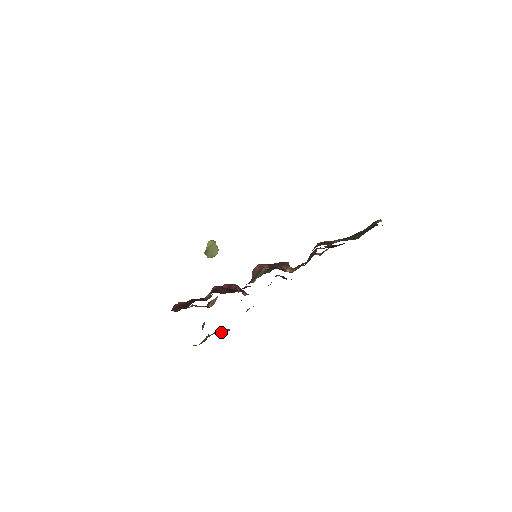
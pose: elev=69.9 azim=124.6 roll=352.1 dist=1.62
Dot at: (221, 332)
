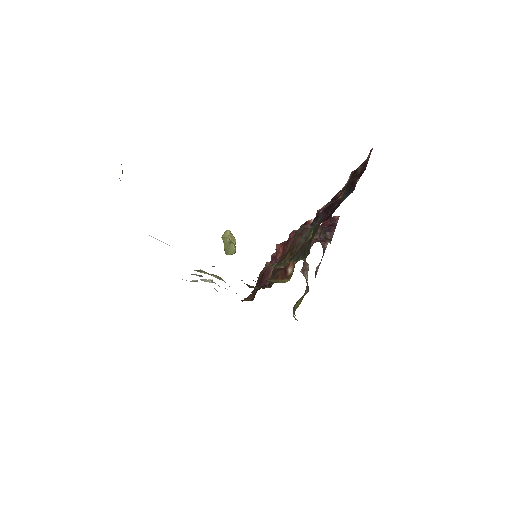
Dot at: occluded
